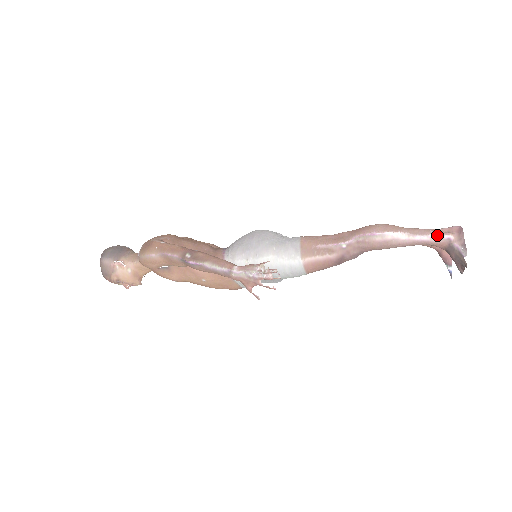
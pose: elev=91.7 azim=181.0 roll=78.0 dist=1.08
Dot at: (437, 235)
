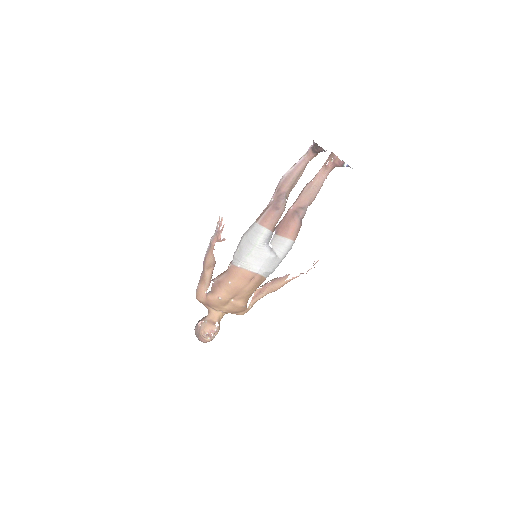
Dot at: (306, 153)
